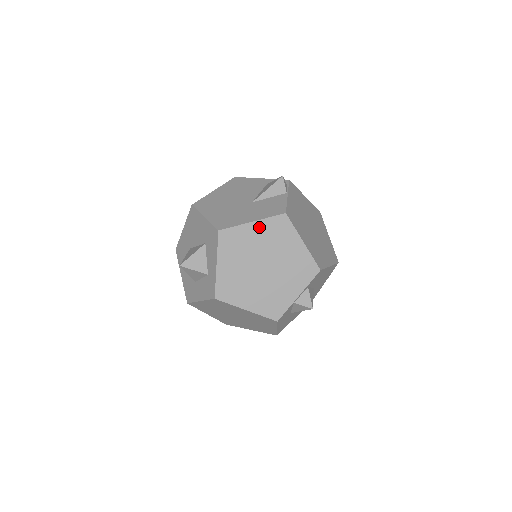
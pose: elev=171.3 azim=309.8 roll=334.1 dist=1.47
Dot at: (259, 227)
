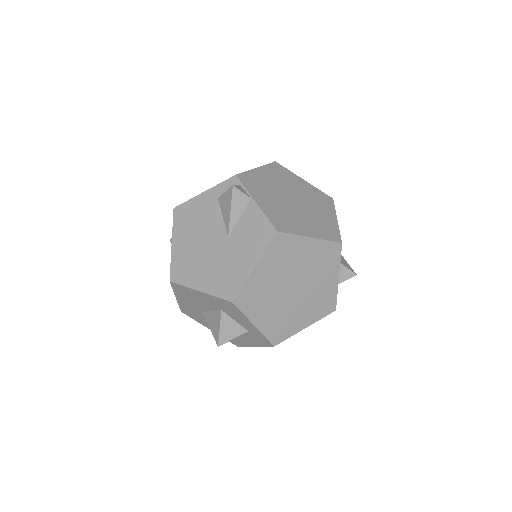
Dot at: (264, 265)
